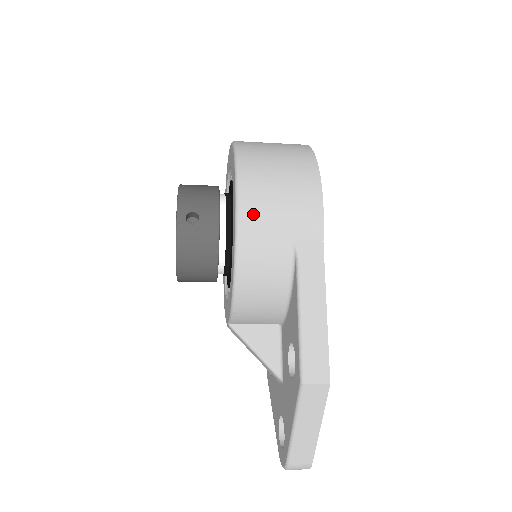
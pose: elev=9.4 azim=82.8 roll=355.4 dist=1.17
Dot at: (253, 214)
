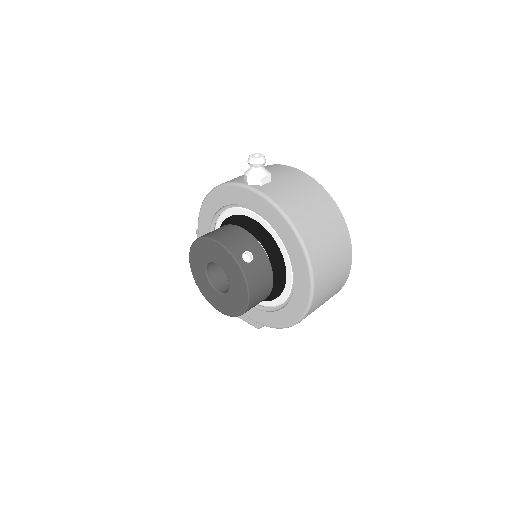
Dot at: occluded
